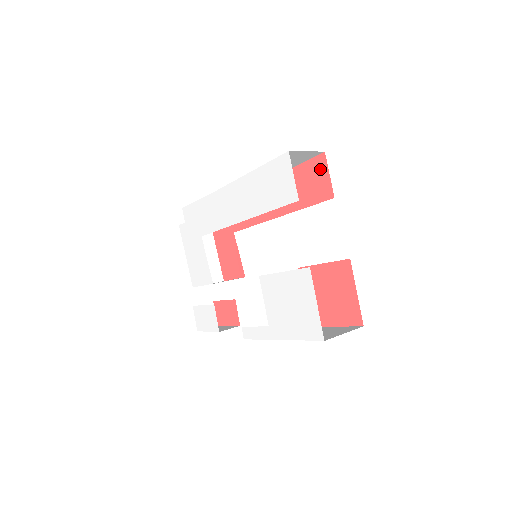
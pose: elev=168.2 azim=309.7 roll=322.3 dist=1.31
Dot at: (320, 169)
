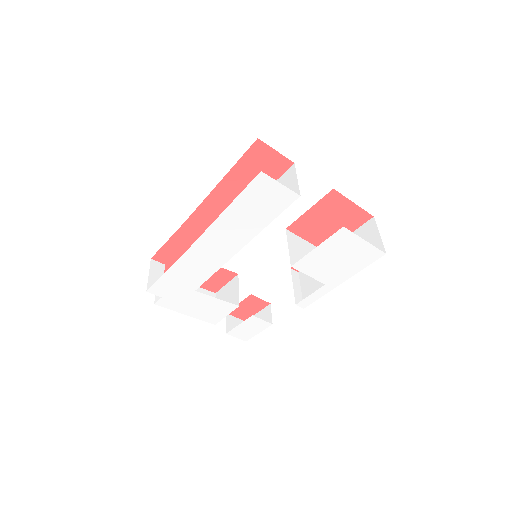
Dot at: (262, 154)
